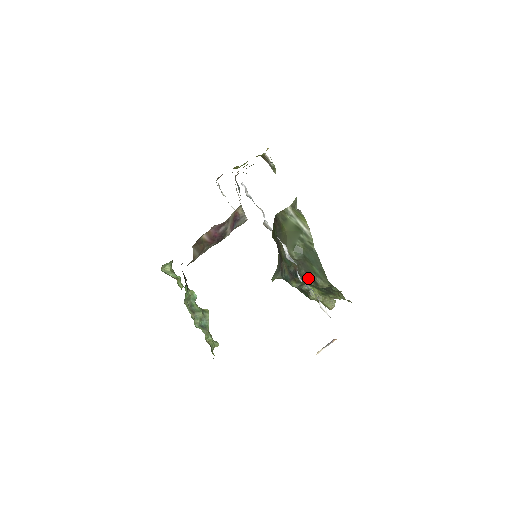
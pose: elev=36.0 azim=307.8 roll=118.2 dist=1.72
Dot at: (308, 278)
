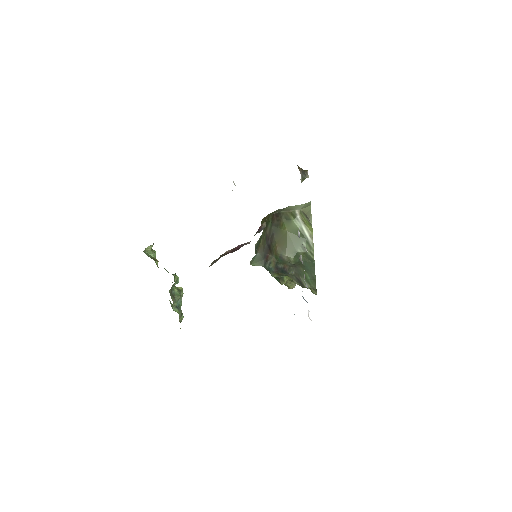
Dot at: (295, 279)
